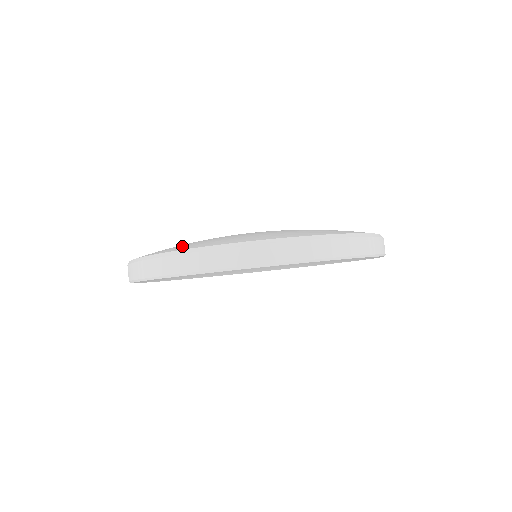
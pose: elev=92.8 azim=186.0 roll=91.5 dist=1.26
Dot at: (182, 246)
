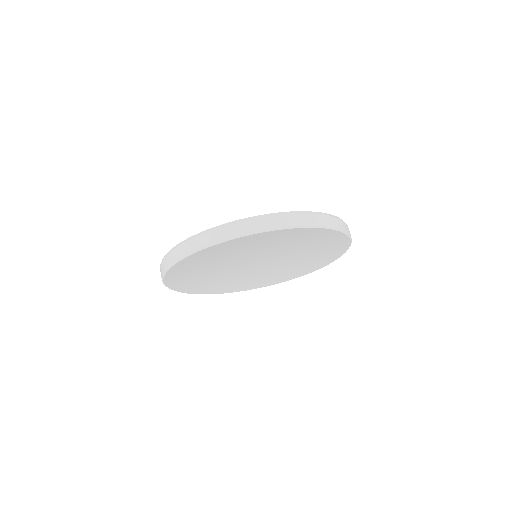
Dot at: occluded
